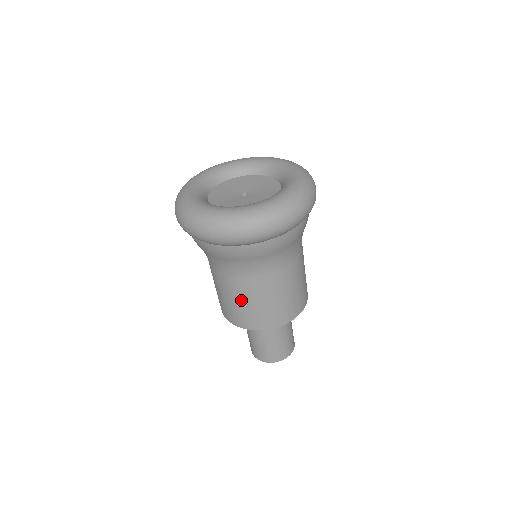
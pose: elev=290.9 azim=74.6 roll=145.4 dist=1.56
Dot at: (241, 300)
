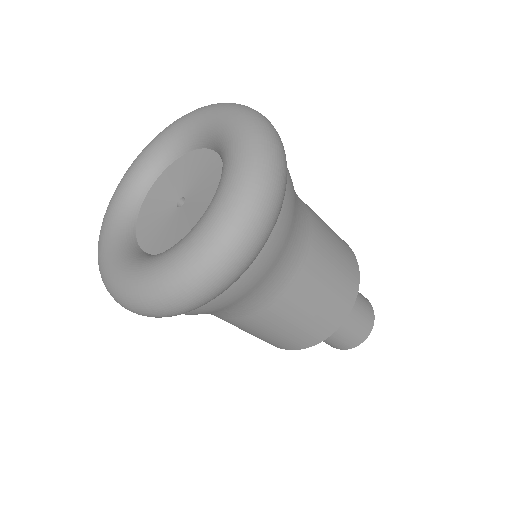
Dot at: (286, 325)
